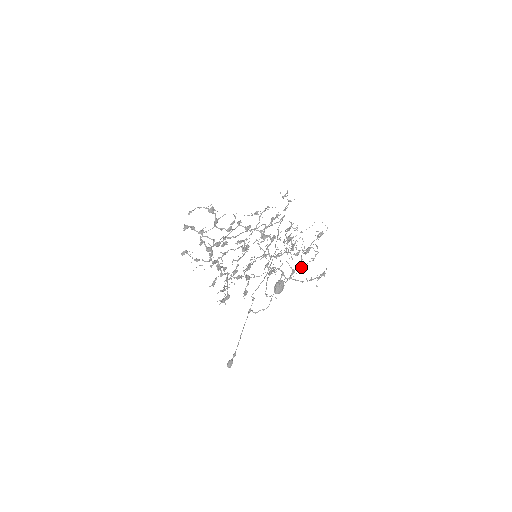
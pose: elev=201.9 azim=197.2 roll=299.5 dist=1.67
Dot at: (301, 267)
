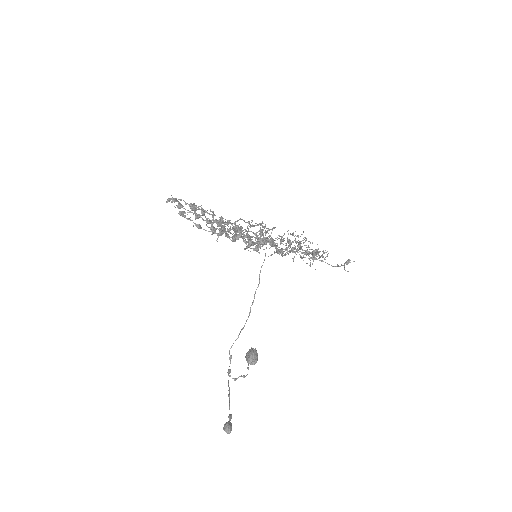
Dot at: occluded
